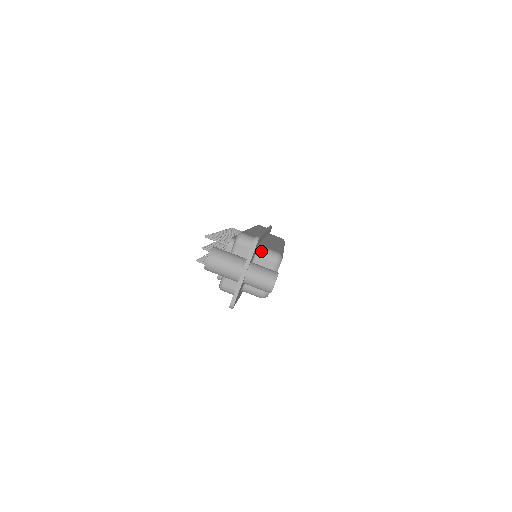
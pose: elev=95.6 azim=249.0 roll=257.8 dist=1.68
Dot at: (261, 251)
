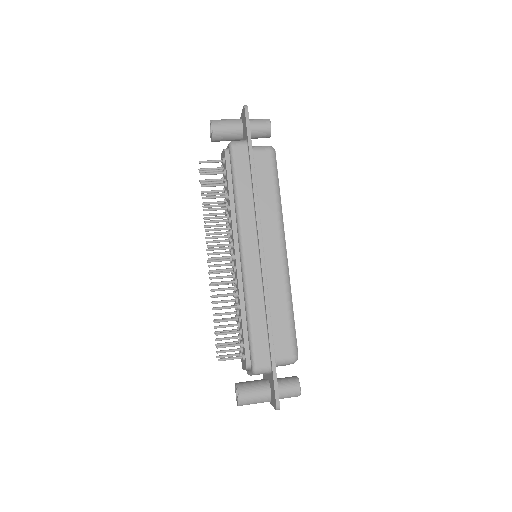
Dot at: occluded
